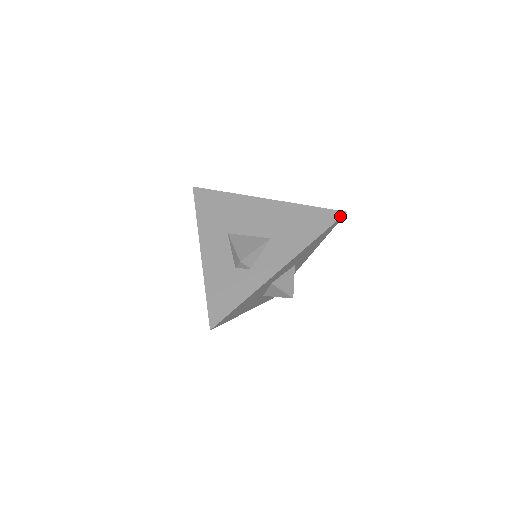
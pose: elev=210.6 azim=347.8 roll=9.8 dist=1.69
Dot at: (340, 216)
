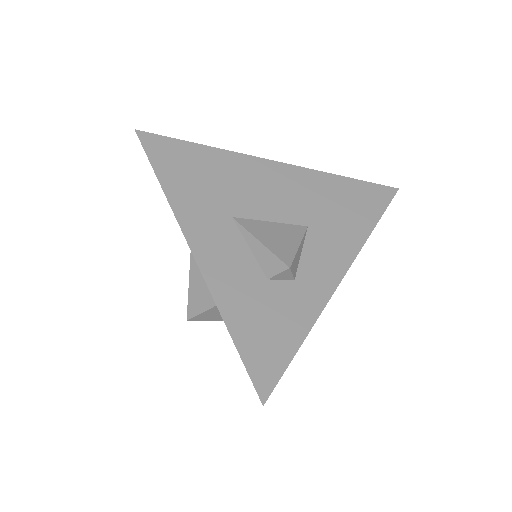
Dot at: (393, 194)
